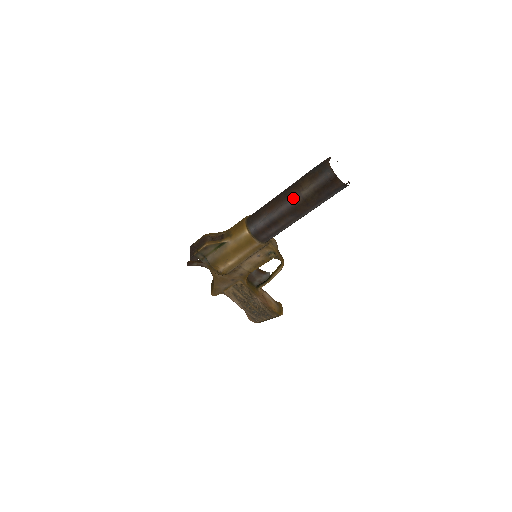
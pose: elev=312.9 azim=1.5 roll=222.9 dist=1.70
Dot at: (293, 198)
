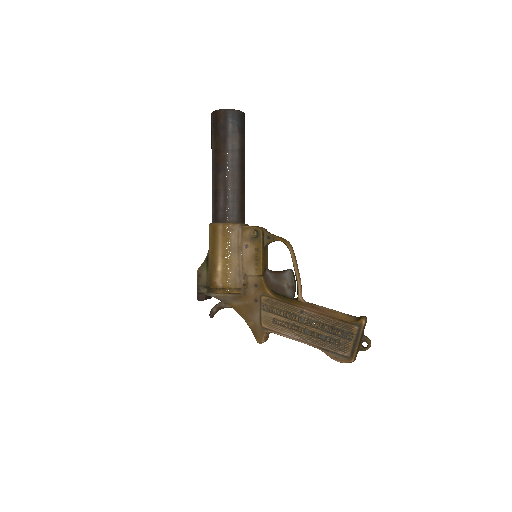
Dot at: (212, 161)
